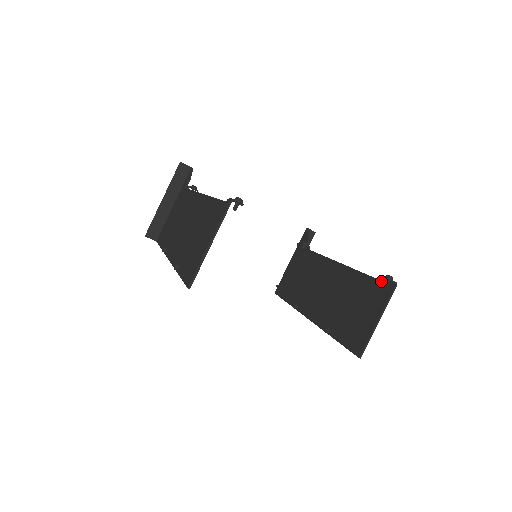
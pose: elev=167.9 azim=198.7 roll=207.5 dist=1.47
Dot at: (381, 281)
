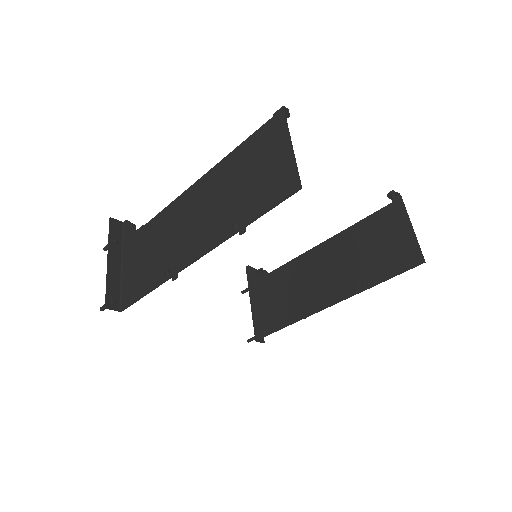
Dot at: (383, 208)
